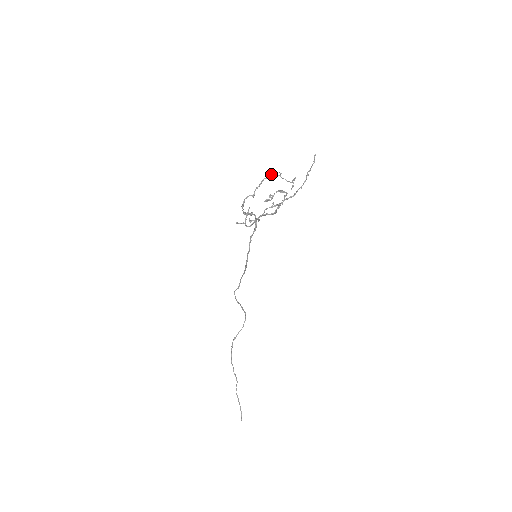
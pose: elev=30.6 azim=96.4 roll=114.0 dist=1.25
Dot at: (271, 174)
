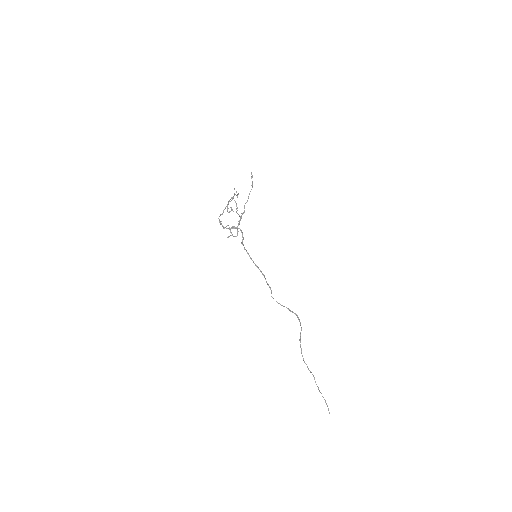
Dot at: (231, 198)
